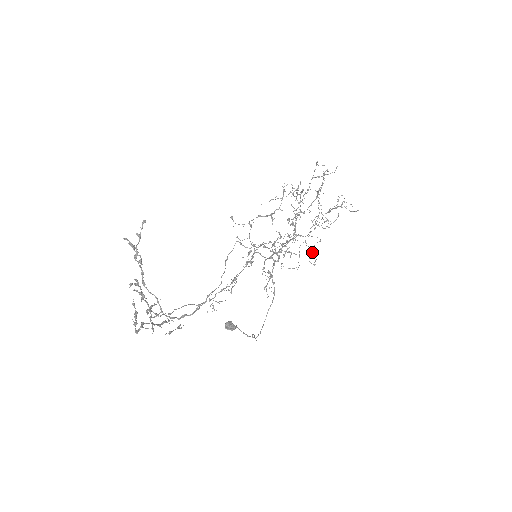
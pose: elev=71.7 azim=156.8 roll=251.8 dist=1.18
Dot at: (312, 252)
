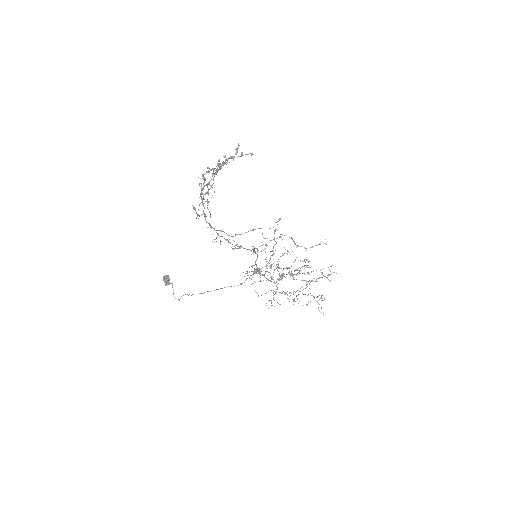
Dot at: occluded
